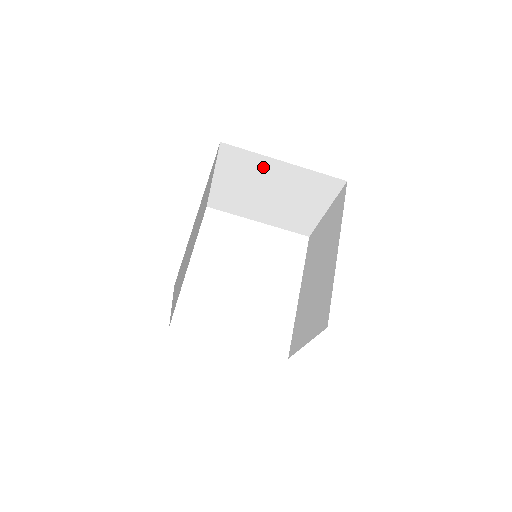
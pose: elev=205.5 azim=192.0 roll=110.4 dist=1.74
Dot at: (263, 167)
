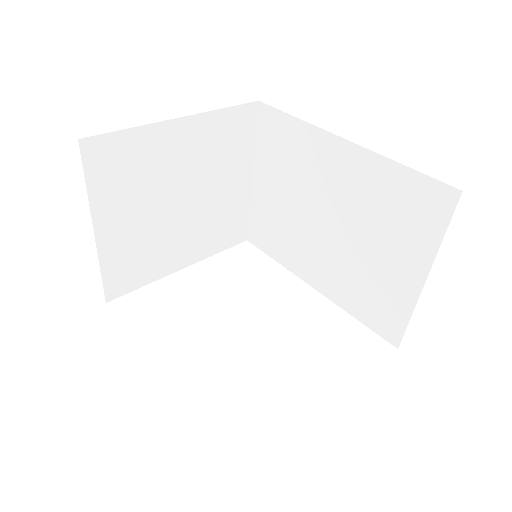
Dot at: (156, 151)
